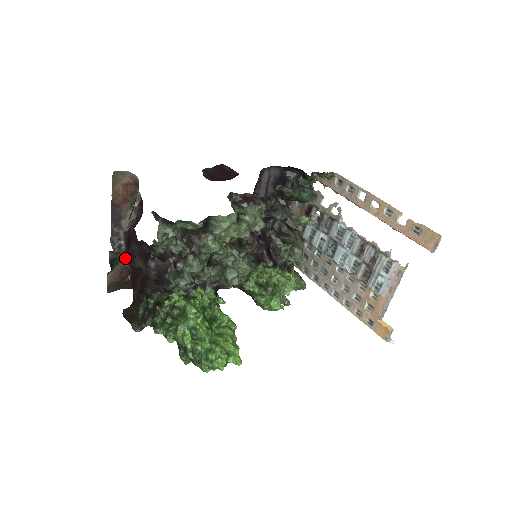
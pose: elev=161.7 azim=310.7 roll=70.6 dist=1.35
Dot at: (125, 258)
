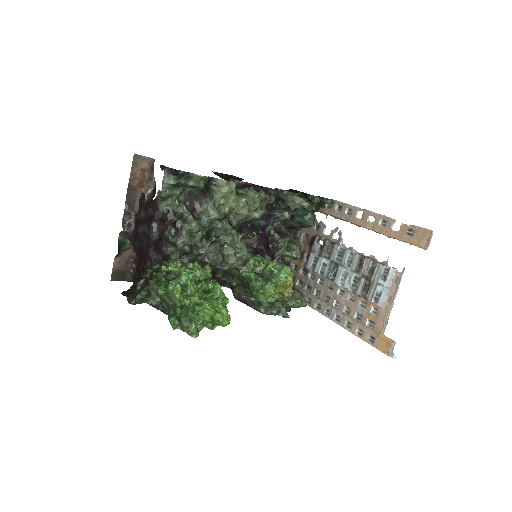
Dot at: (132, 237)
